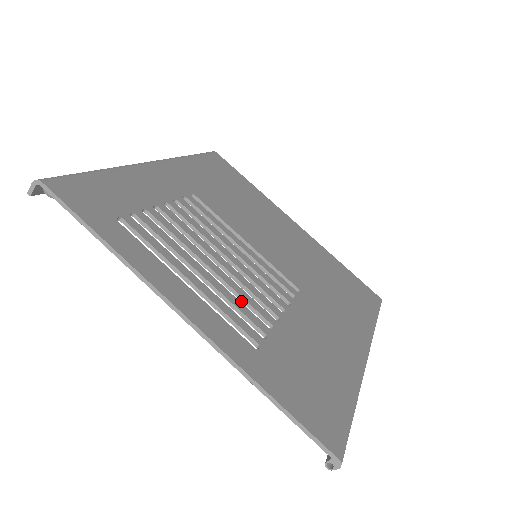
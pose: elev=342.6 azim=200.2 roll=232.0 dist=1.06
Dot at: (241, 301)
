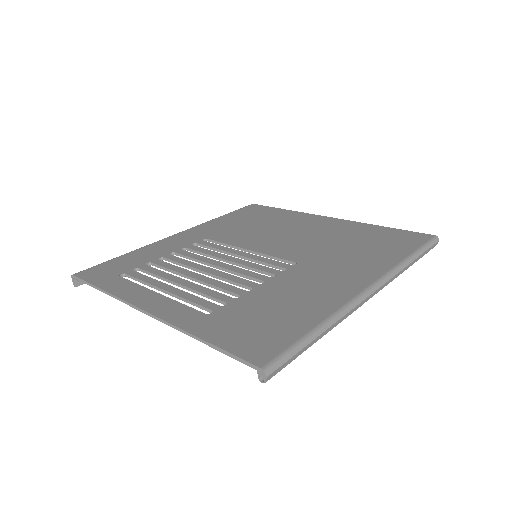
Dot at: occluded
